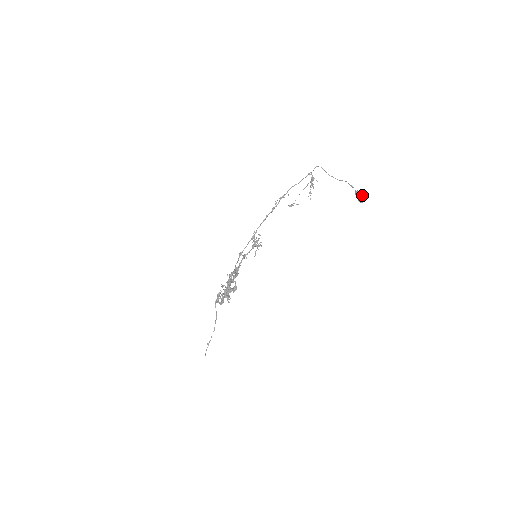
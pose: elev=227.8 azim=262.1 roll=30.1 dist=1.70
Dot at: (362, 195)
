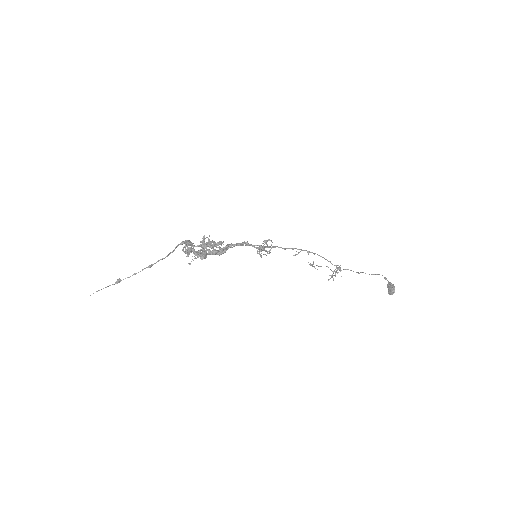
Dot at: occluded
